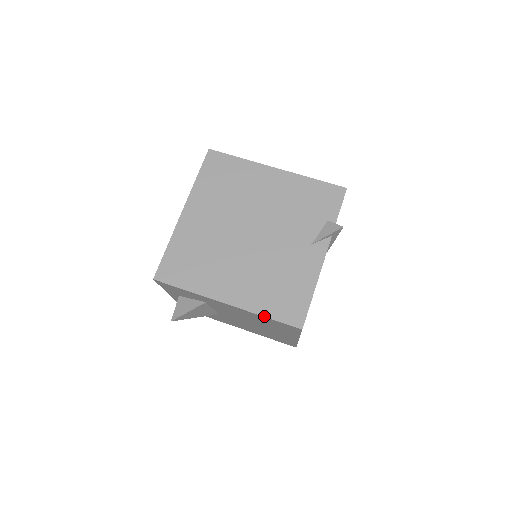
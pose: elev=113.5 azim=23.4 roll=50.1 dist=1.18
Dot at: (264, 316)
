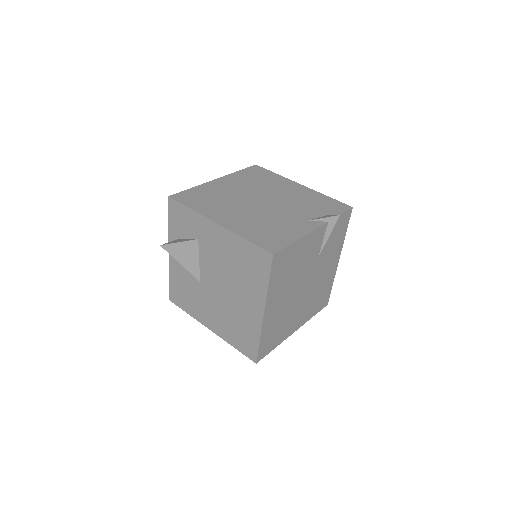
Dot at: (244, 238)
